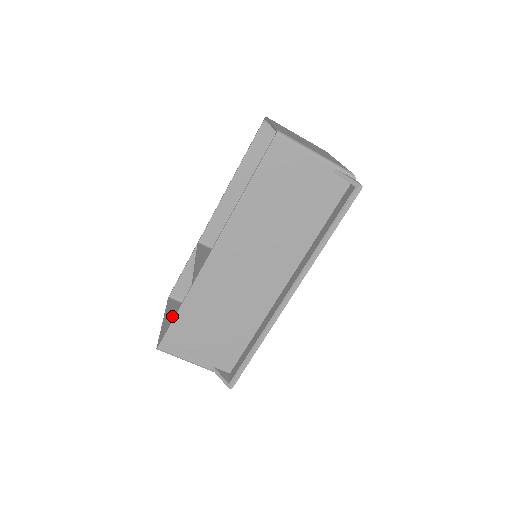
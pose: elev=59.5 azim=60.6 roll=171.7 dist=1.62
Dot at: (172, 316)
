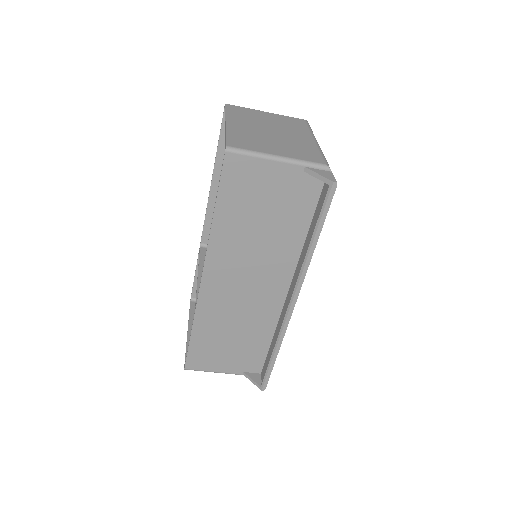
Dot at: occluded
